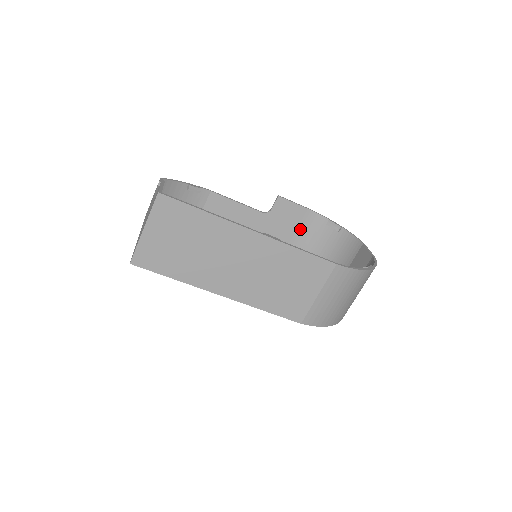
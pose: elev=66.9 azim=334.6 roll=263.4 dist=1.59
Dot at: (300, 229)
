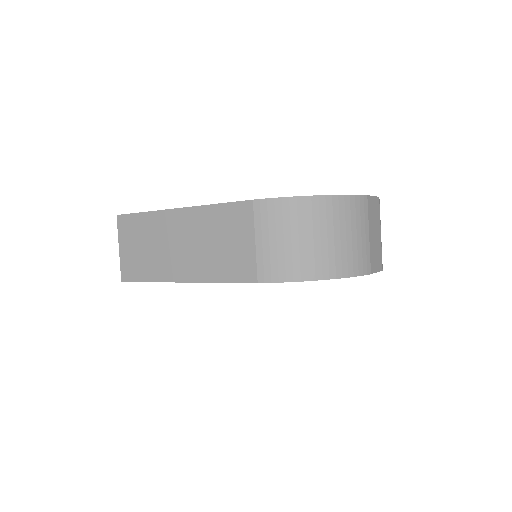
Dot at: occluded
